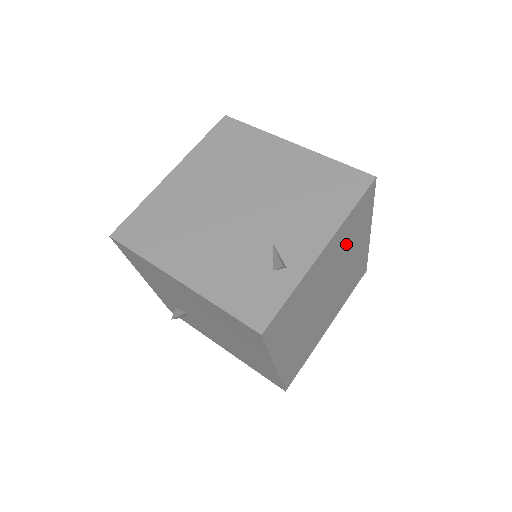
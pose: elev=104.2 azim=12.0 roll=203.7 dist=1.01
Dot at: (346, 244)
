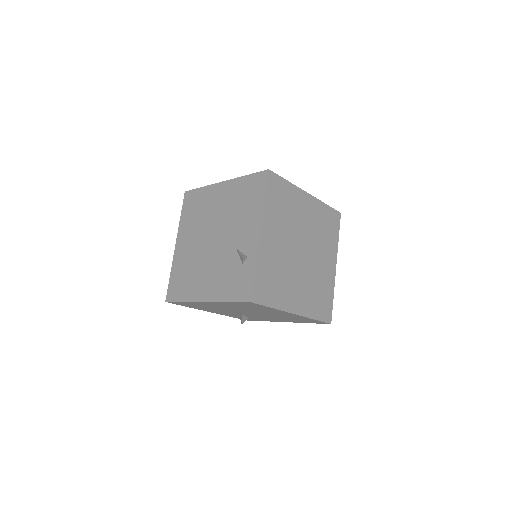
Dot at: (285, 216)
